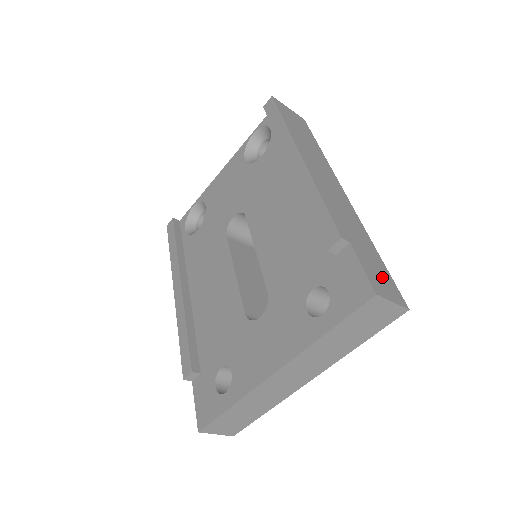
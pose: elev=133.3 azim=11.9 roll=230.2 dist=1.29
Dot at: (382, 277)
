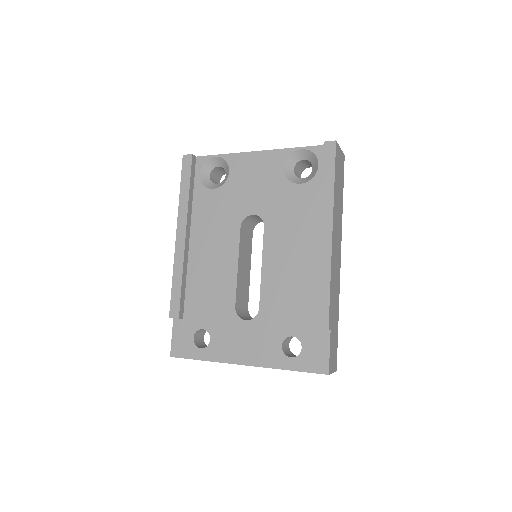
Dot at: (334, 351)
